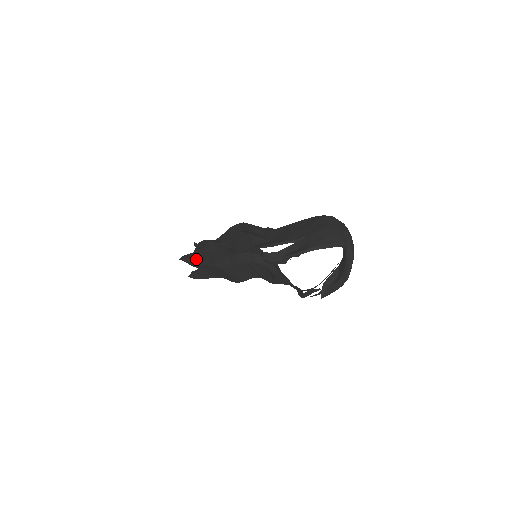
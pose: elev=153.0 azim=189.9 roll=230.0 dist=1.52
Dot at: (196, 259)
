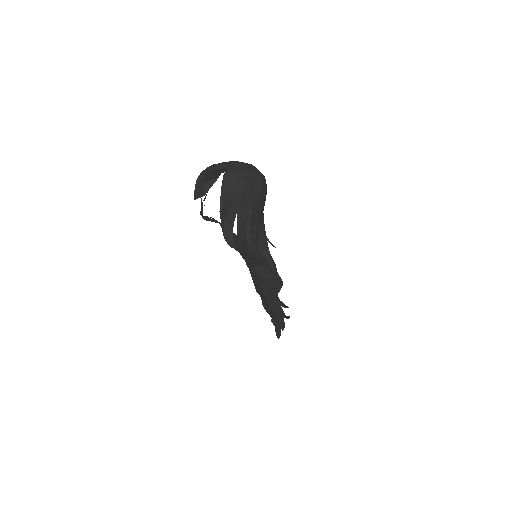
Dot at: occluded
